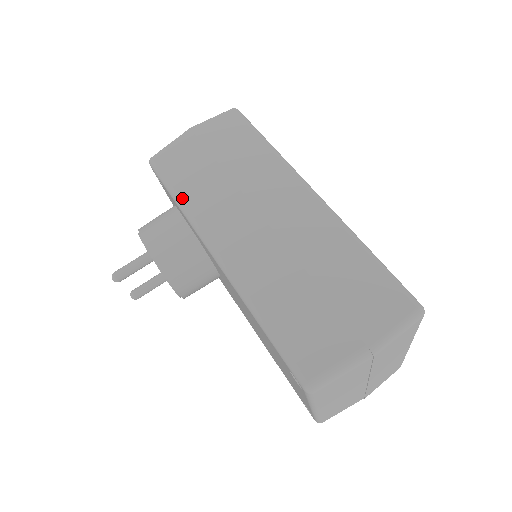
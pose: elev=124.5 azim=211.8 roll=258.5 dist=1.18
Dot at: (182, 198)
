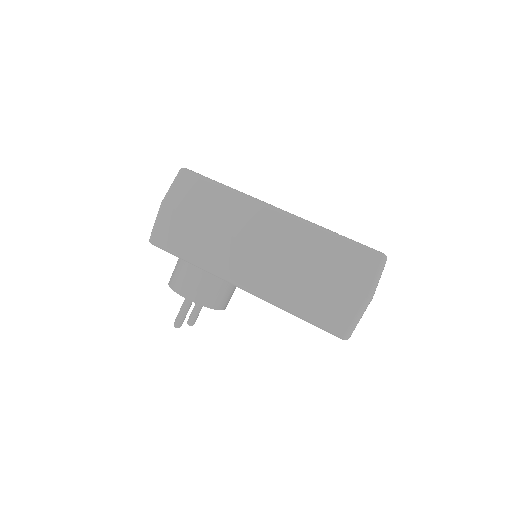
Dot at: (193, 260)
